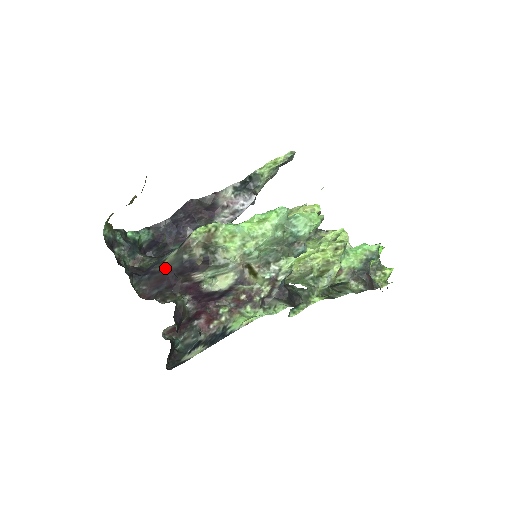
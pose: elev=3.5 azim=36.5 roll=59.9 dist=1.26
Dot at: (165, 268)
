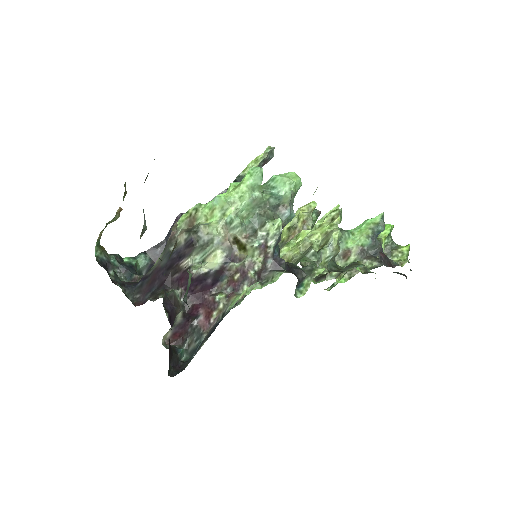
Dot at: (155, 268)
